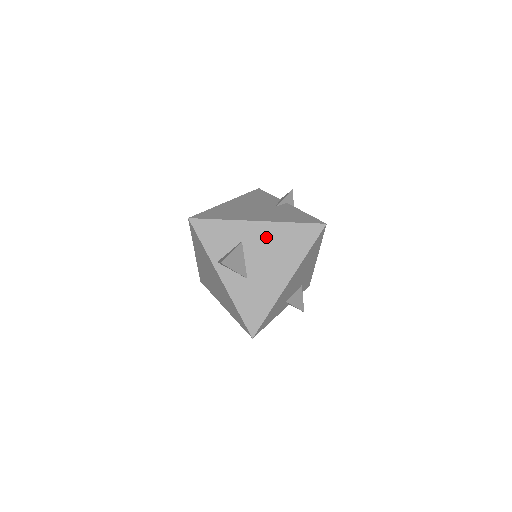
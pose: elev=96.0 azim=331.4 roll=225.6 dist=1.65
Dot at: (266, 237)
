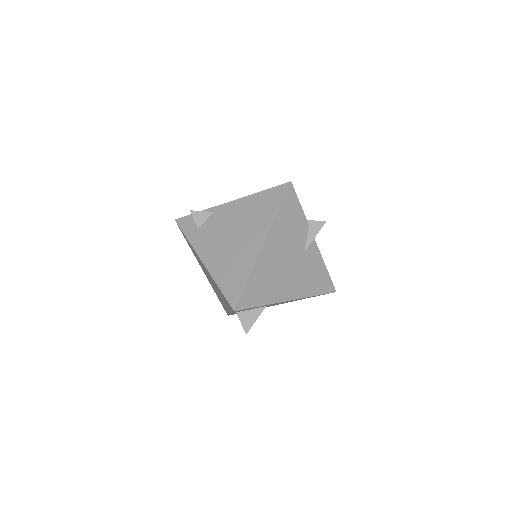
Dot at: occluded
